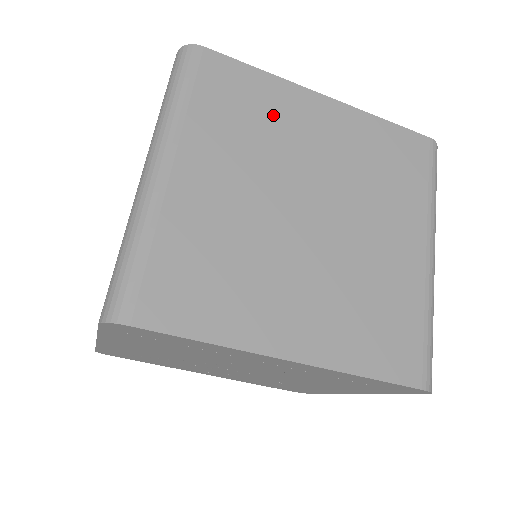
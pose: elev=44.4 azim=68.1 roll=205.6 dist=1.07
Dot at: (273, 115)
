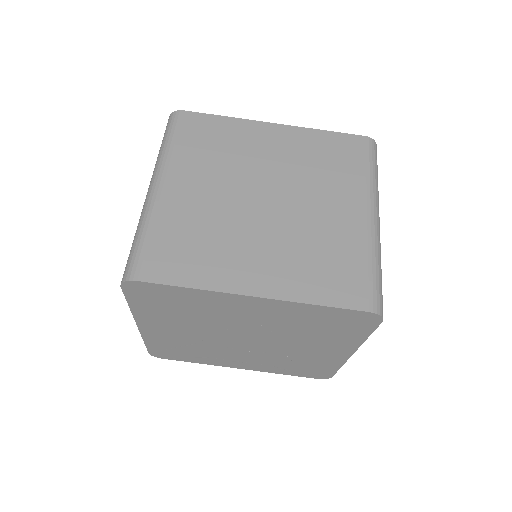
Dot at: (235, 142)
